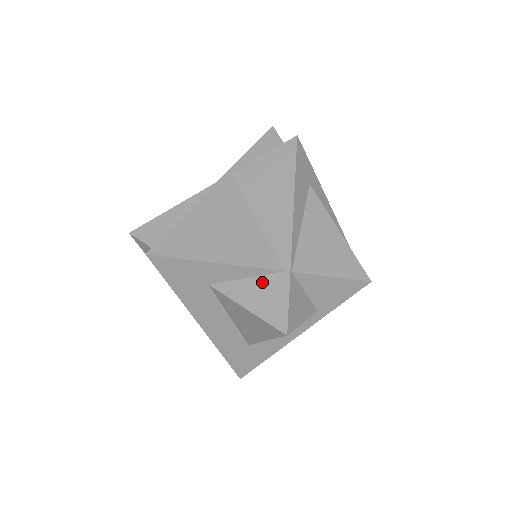
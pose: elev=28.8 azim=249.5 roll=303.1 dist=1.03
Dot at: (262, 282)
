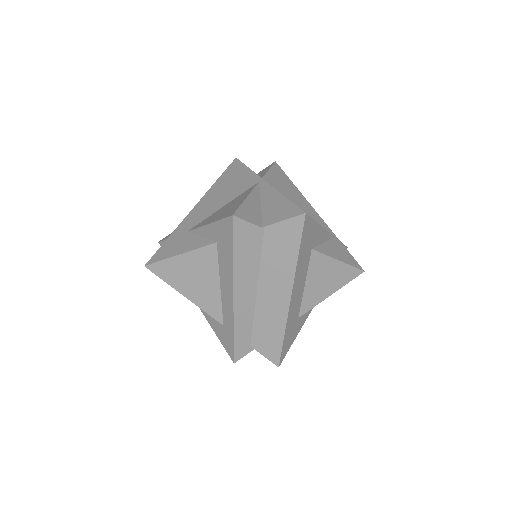
Dot at: (332, 244)
